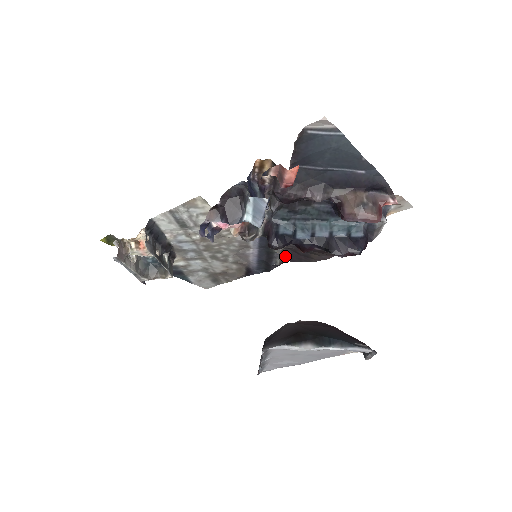
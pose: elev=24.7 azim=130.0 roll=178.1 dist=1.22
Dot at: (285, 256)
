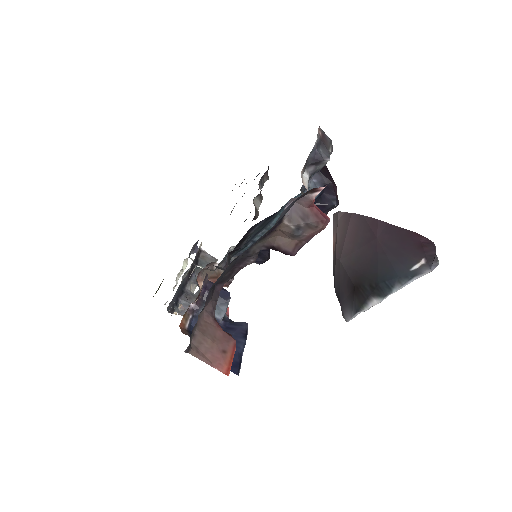
Dot at: (264, 173)
